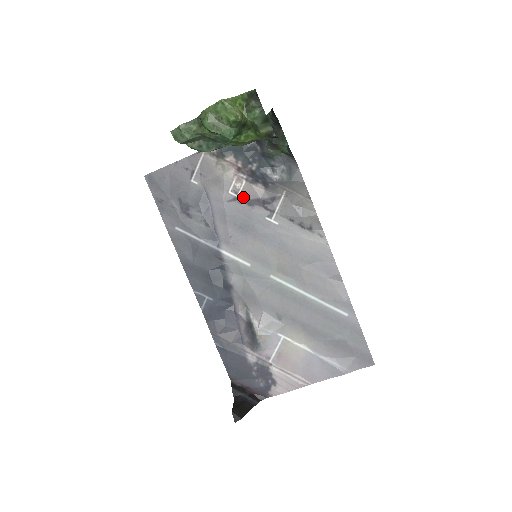
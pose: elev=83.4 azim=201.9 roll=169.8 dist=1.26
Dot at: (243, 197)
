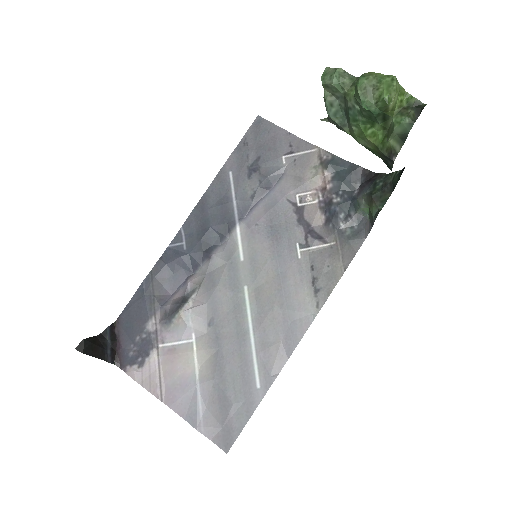
Dot at: (301, 210)
